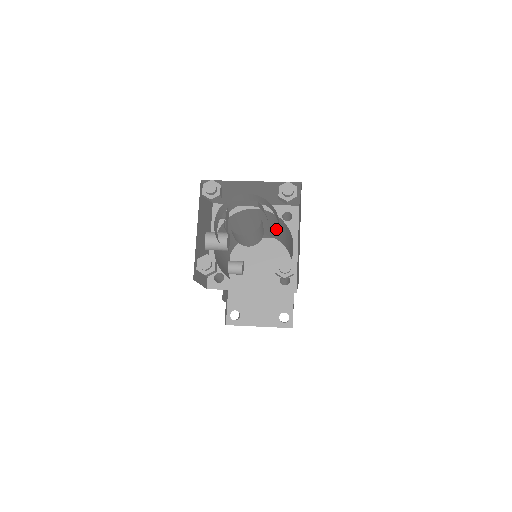
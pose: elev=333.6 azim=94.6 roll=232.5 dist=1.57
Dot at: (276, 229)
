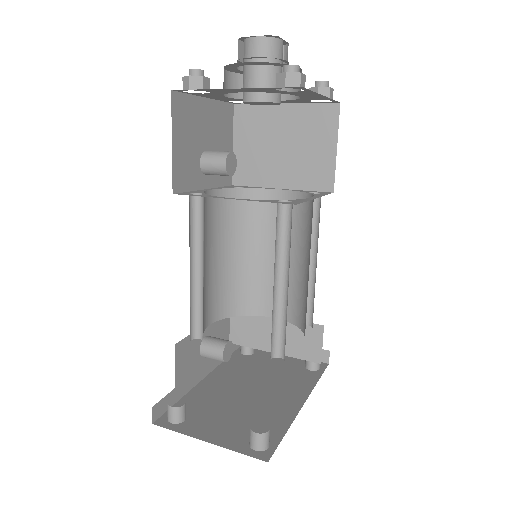
Dot at: (296, 265)
